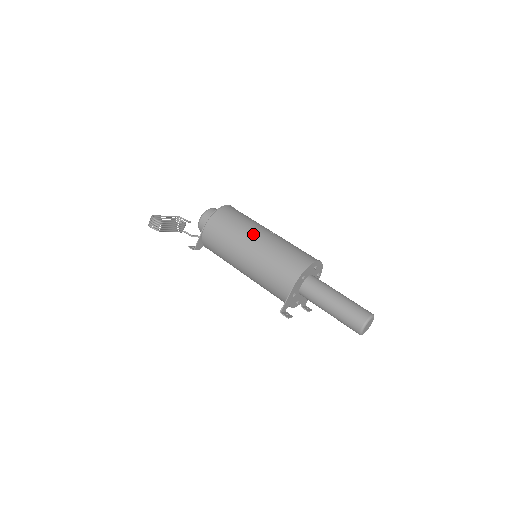
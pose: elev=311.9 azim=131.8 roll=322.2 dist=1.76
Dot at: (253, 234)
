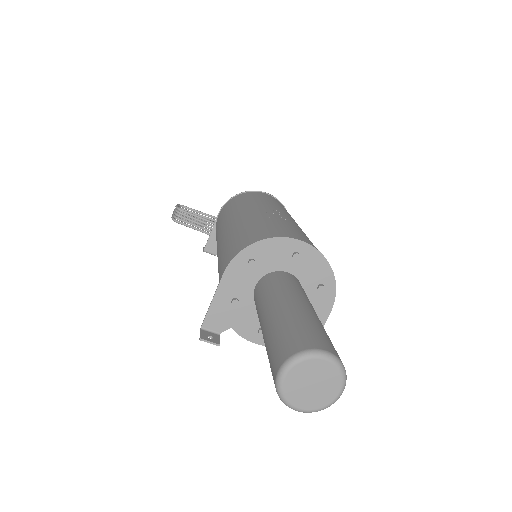
Dot at: (246, 209)
